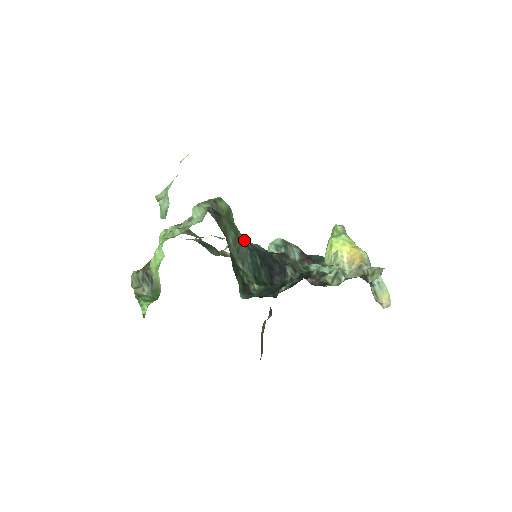
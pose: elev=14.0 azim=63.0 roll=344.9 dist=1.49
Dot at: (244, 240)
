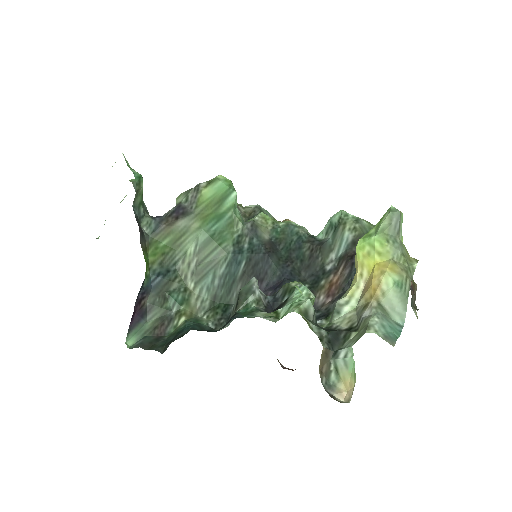
Dot at: (241, 234)
